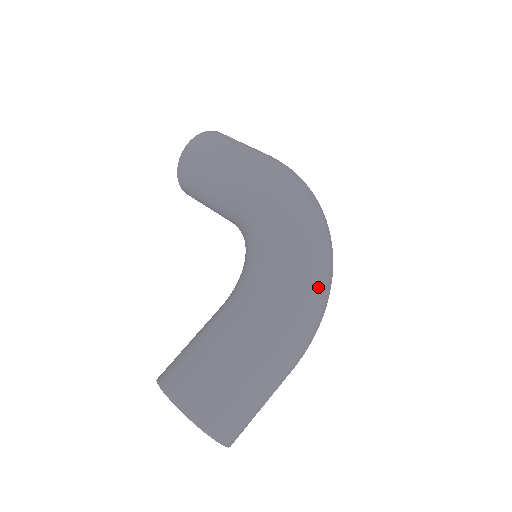
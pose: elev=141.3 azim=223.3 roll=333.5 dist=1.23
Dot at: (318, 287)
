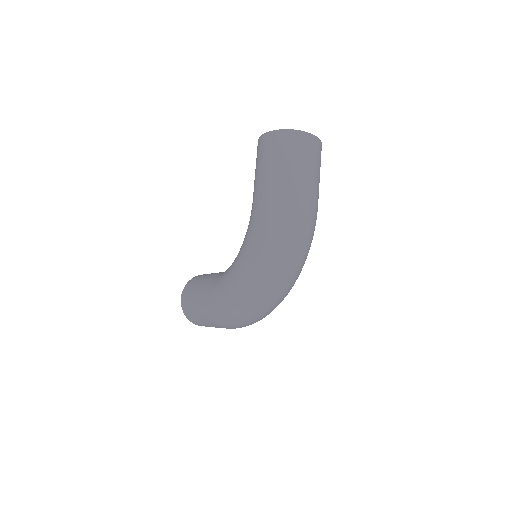
Dot at: (240, 316)
